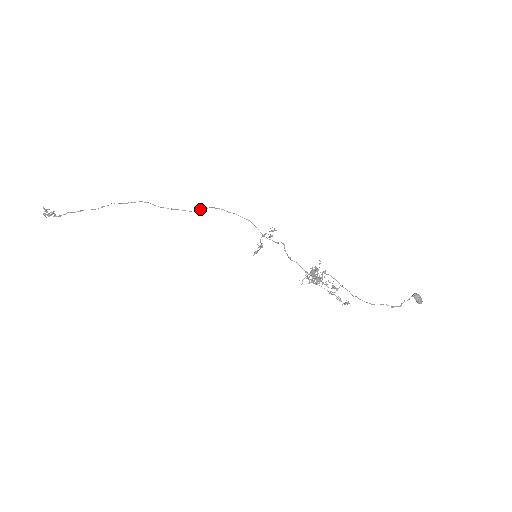
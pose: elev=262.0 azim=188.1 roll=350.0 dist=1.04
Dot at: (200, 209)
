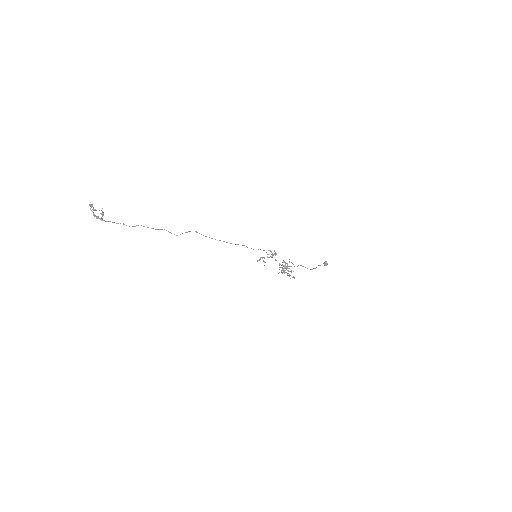
Dot at: (237, 244)
